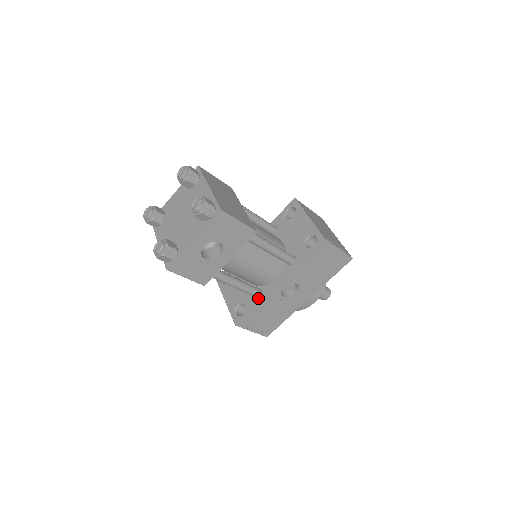
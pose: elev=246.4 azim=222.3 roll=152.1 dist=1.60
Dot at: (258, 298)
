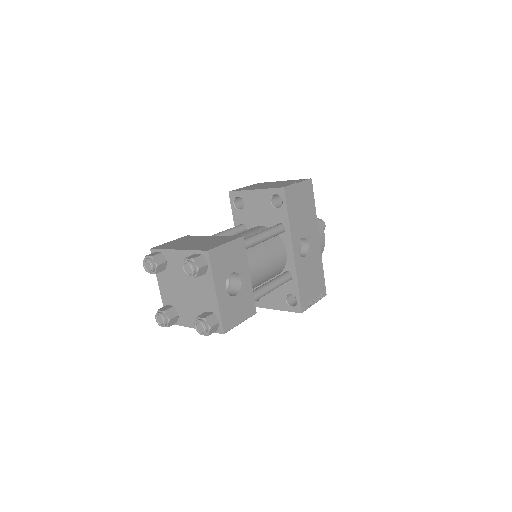
Dot at: (292, 278)
